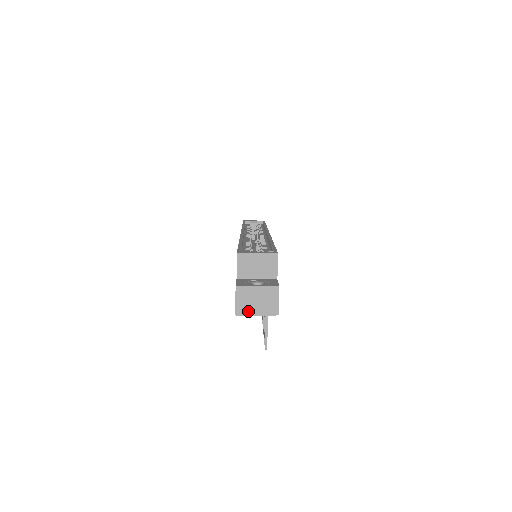
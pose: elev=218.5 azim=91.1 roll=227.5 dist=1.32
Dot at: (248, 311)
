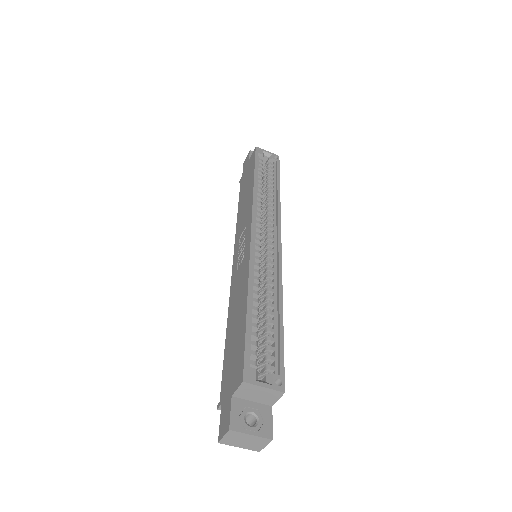
Dot at: (232, 444)
